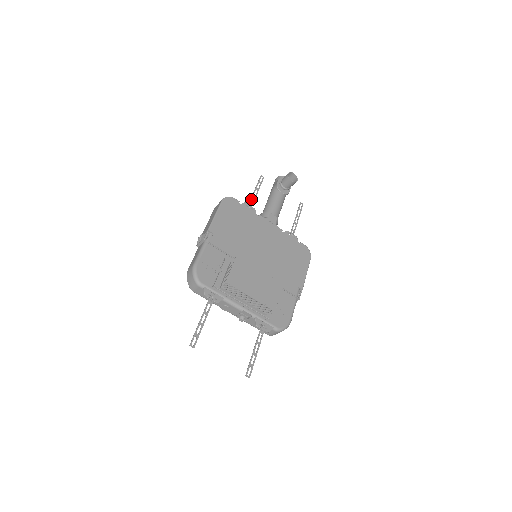
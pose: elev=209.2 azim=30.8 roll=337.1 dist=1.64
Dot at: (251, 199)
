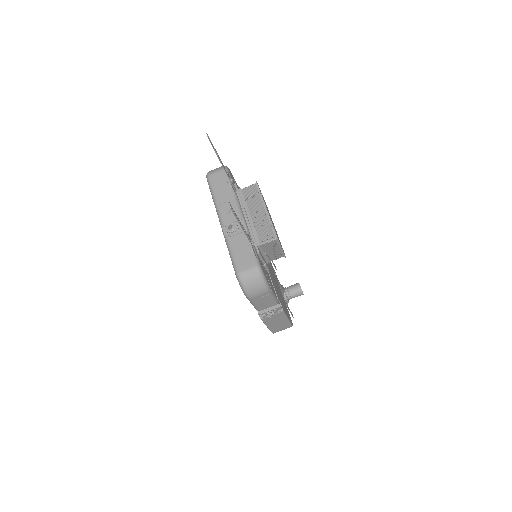
Dot at: occluded
